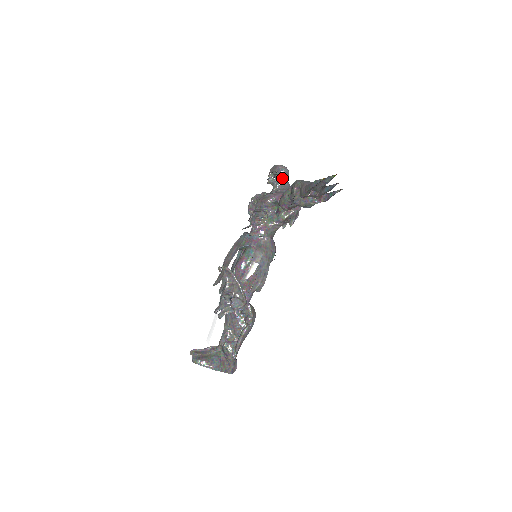
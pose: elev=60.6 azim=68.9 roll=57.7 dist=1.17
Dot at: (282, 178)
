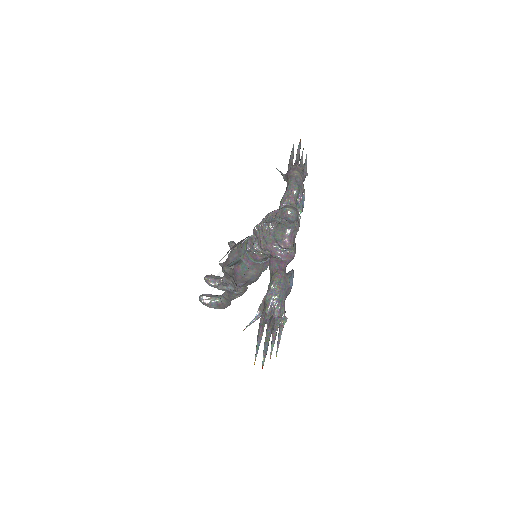
Dot at: (287, 223)
